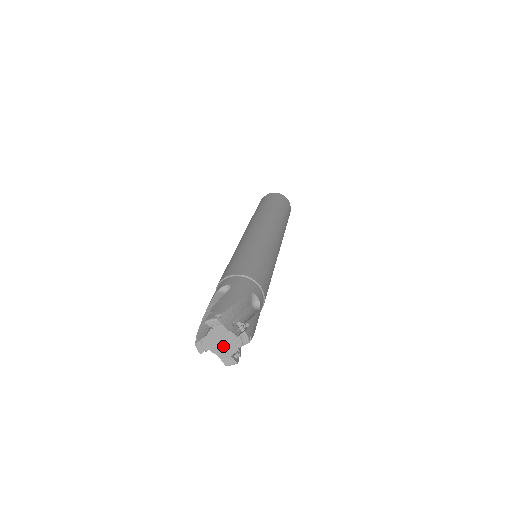
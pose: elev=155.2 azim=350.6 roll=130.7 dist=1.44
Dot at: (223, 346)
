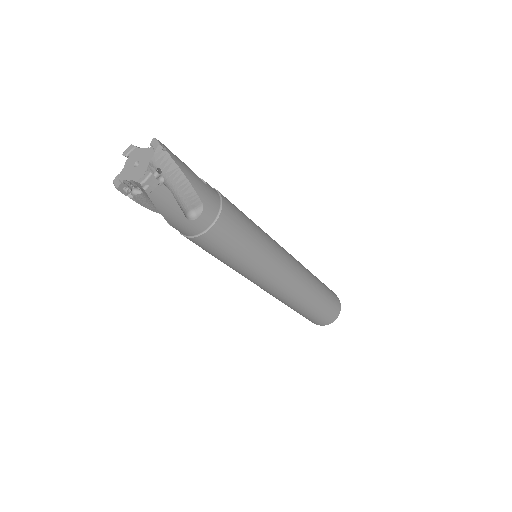
Dot at: (138, 167)
